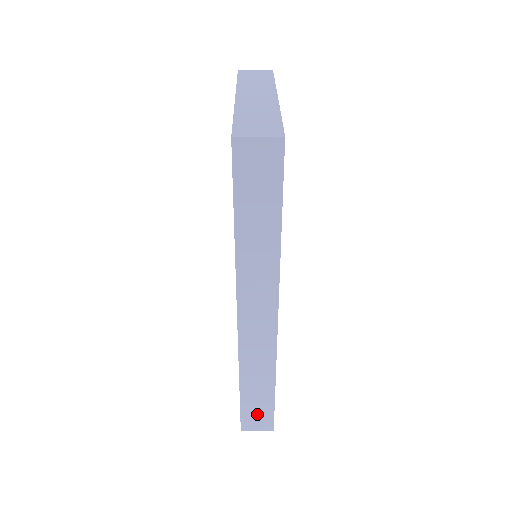
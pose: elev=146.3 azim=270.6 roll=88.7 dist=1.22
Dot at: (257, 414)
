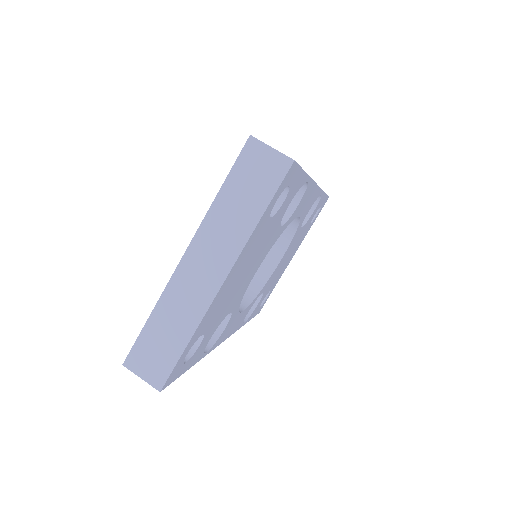
Dot at: occluded
